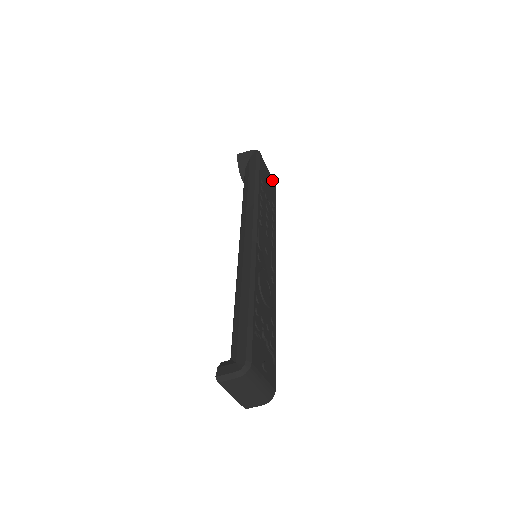
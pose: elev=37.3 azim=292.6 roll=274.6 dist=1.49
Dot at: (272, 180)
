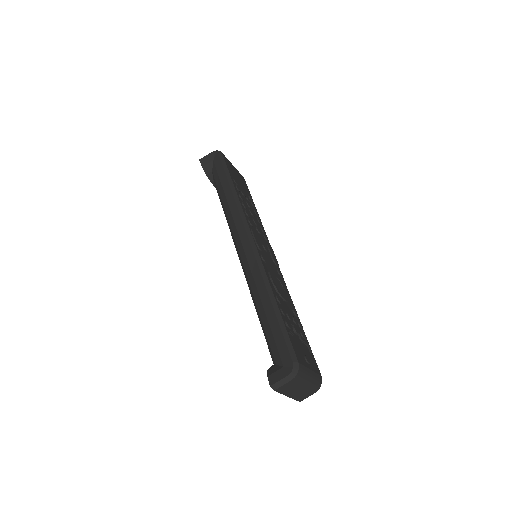
Dot at: (239, 174)
